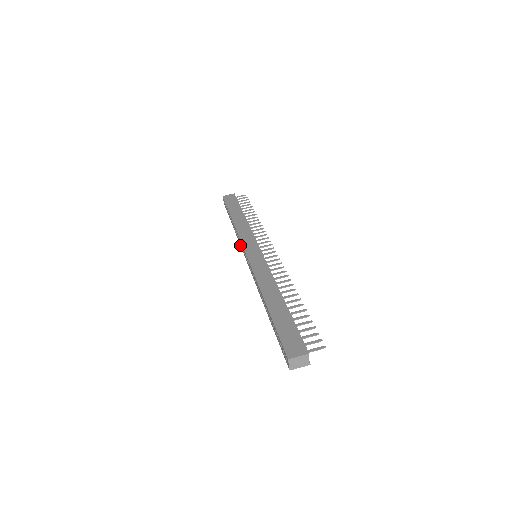
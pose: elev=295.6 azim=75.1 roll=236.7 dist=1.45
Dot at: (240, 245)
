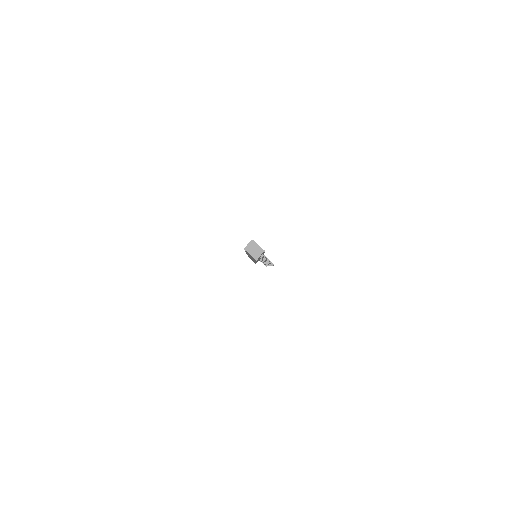
Dot at: occluded
